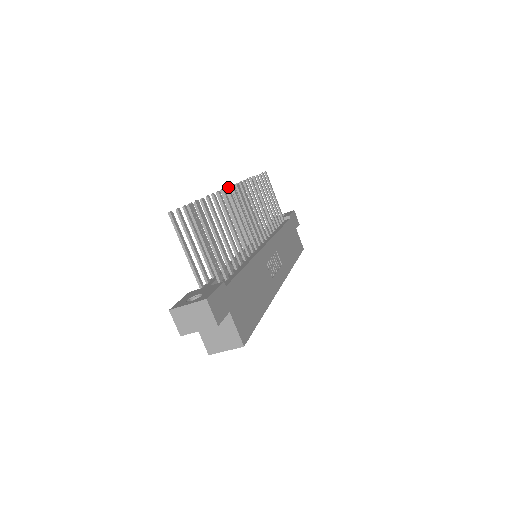
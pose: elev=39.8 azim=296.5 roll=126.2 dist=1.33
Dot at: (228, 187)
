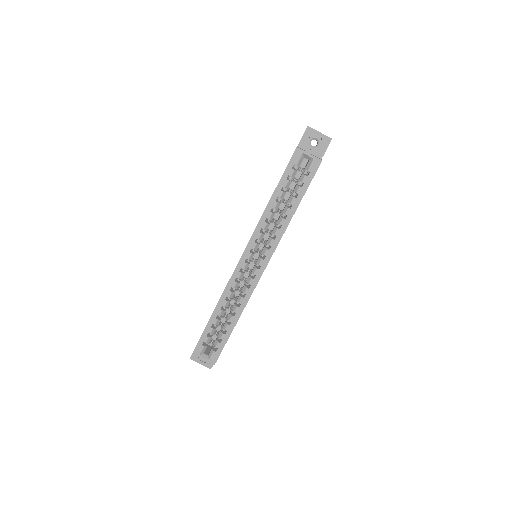
Dot at: occluded
